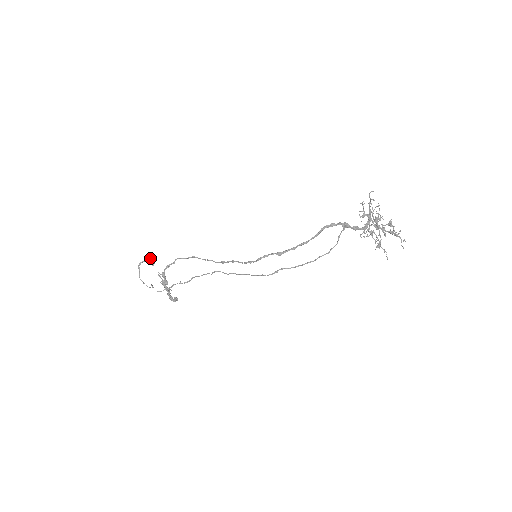
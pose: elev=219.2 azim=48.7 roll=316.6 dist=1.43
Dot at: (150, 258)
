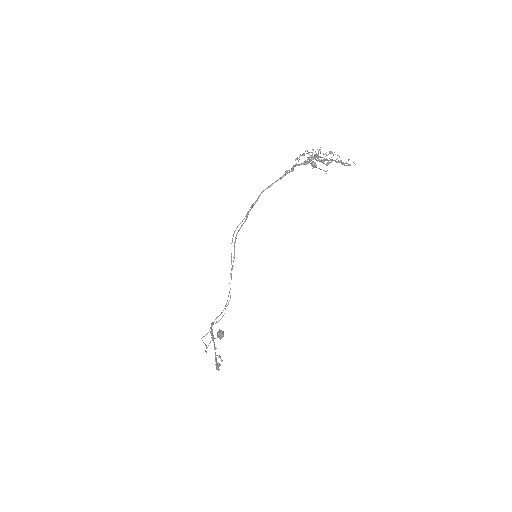
Dot at: (220, 330)
